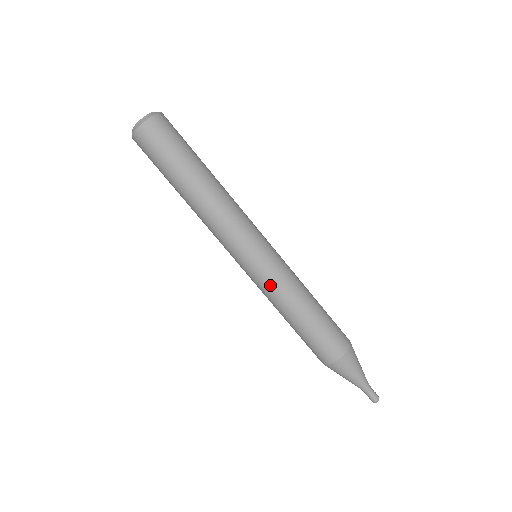
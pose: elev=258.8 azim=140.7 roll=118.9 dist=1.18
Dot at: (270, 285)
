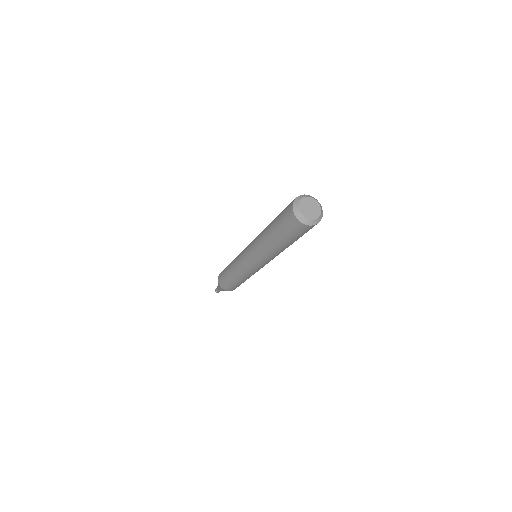
Dot at: (244, 272)
